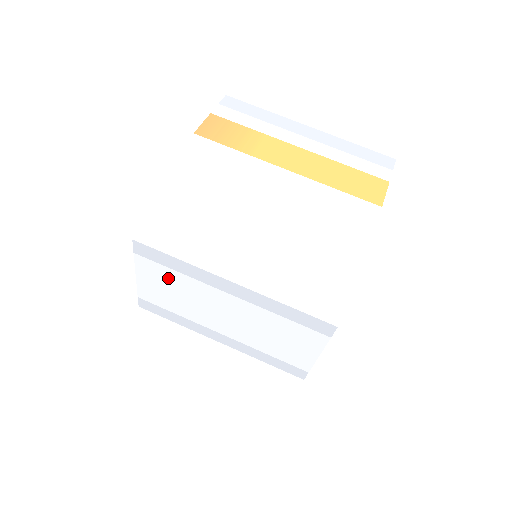
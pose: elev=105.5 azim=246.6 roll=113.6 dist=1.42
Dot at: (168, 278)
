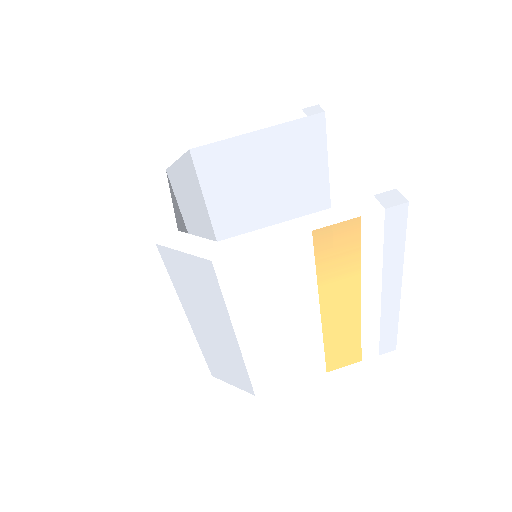
Dot at: occluded
